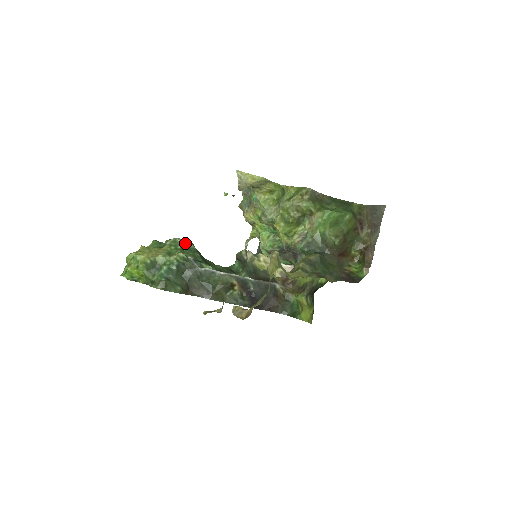
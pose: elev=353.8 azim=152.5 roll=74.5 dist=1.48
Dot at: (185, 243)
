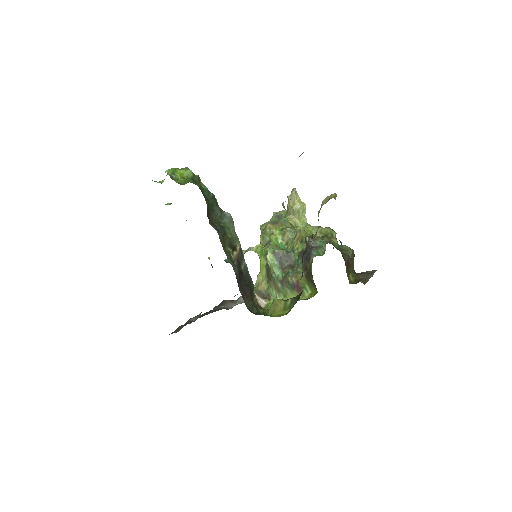
Dot at: occluded
